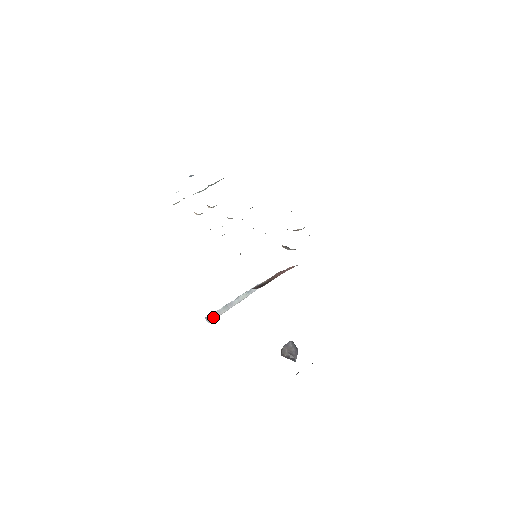
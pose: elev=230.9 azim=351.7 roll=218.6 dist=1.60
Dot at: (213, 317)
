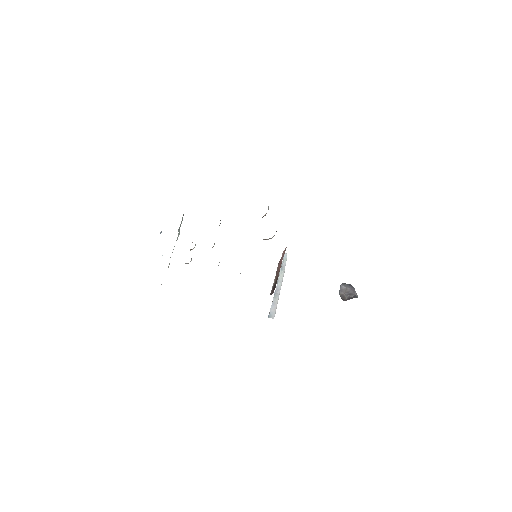
Dot at: (273, 311)
